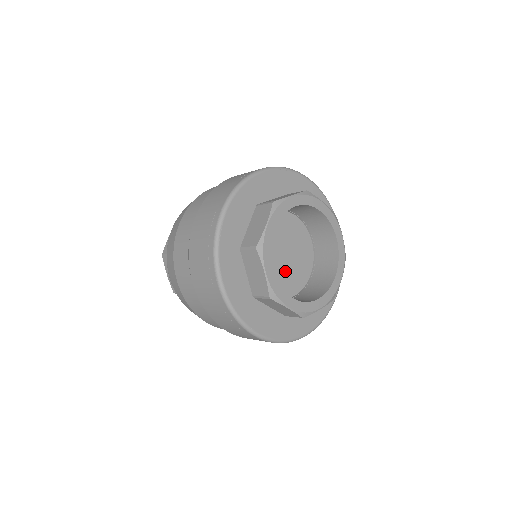
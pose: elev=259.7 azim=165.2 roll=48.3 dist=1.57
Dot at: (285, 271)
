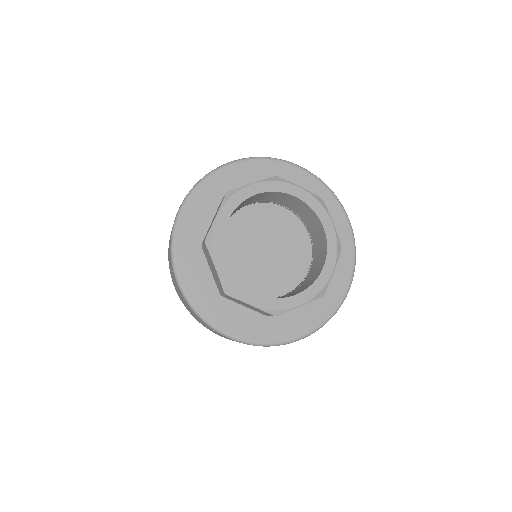
Dot at: (257, 264)
